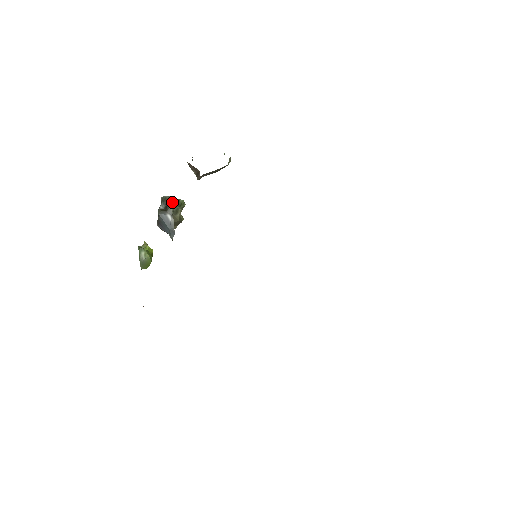
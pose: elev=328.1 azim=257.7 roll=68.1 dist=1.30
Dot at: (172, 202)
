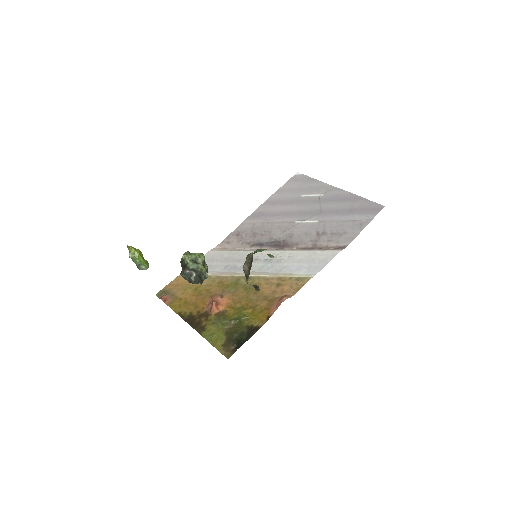
Dot at: (207, 275)
